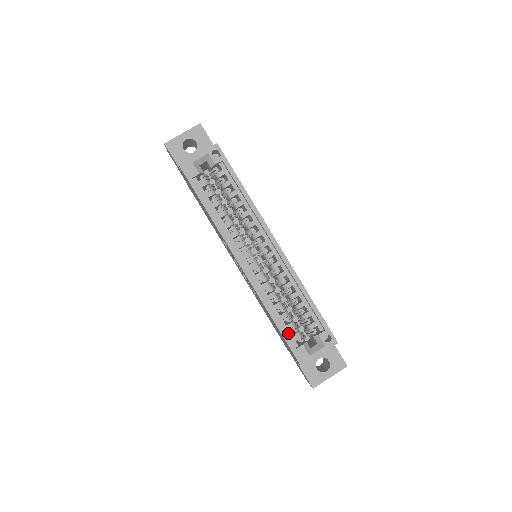
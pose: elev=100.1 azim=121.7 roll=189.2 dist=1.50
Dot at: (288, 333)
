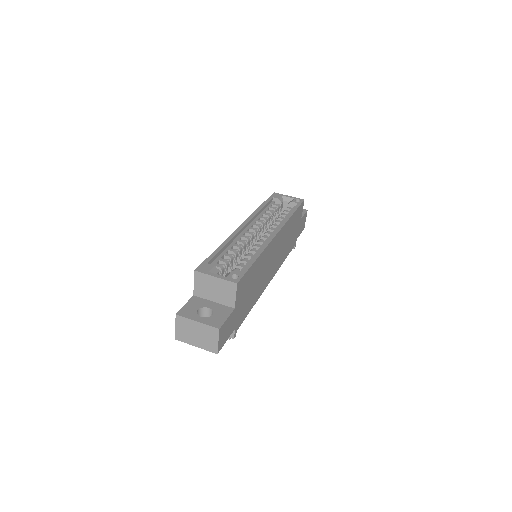
Dot at: (216, 261)
